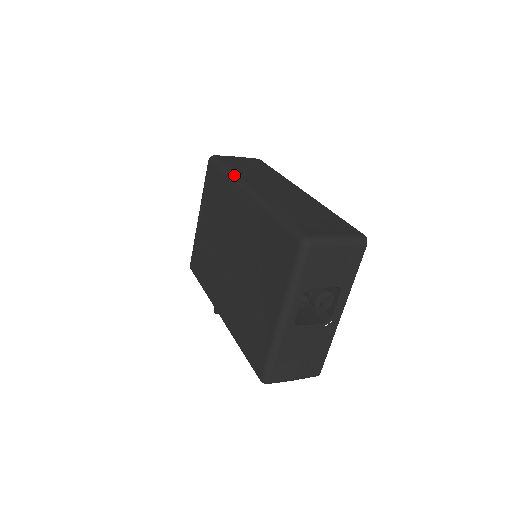
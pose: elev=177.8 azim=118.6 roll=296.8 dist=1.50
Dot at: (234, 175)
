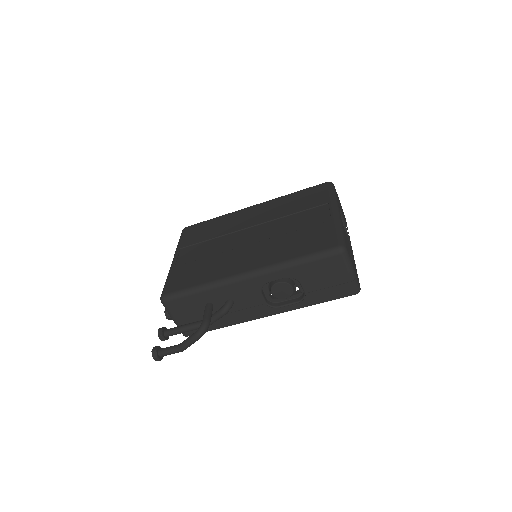
Dot at: occluded
